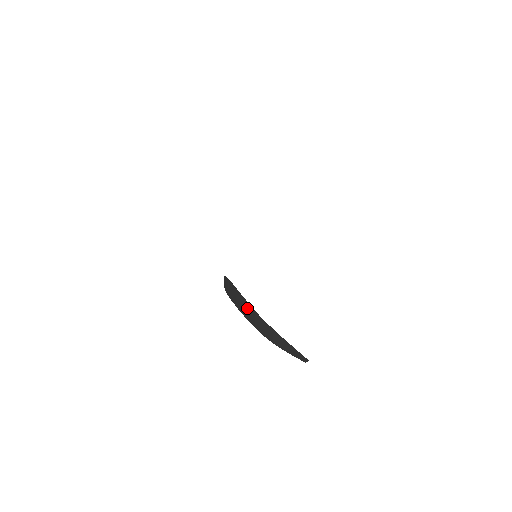
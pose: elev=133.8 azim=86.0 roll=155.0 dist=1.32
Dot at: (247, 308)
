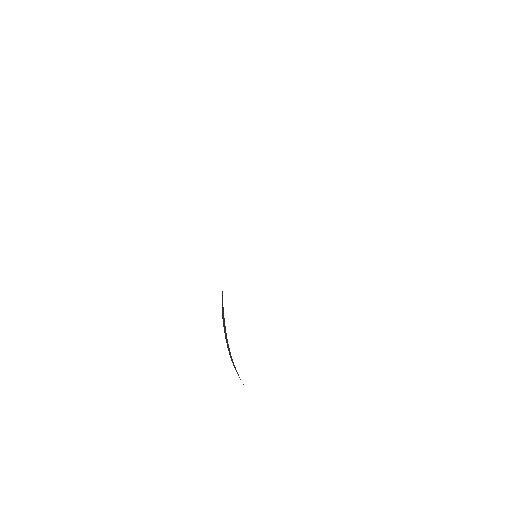
Dot at: (227, 343)
